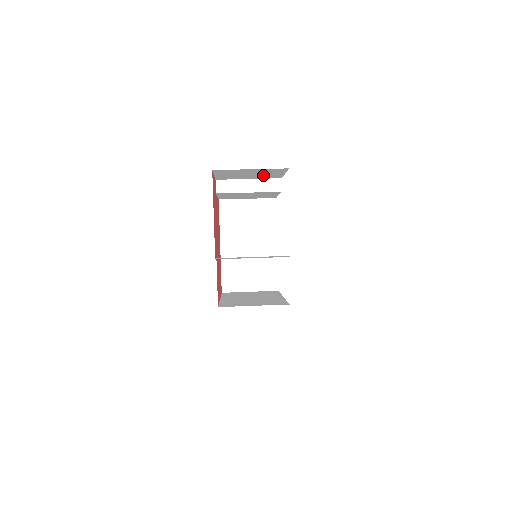
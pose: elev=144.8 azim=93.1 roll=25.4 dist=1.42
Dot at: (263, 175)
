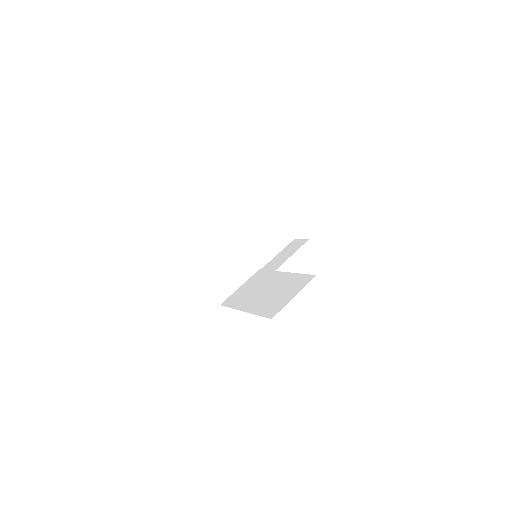
Dot at: occluded
